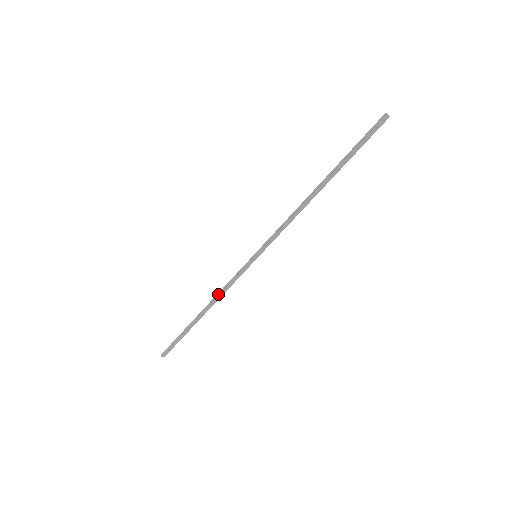
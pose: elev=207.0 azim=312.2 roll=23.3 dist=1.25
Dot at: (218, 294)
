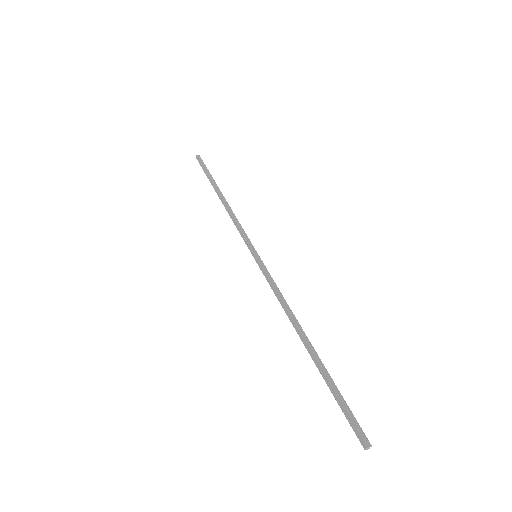
Dot at: (230, 214)
